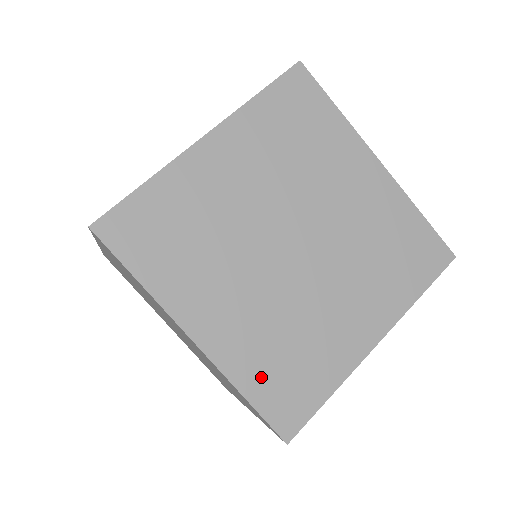
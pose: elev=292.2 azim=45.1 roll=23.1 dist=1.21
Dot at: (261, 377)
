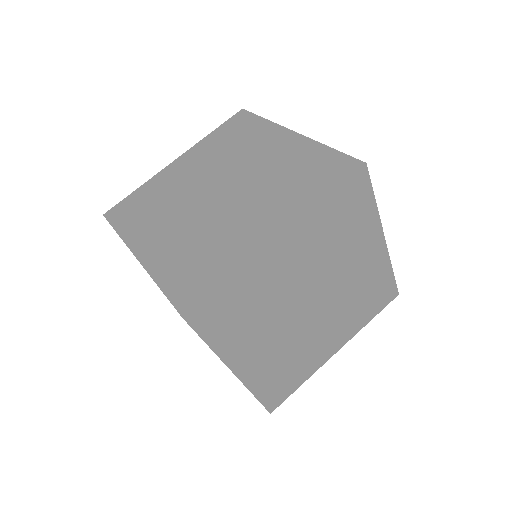
Dot at: (268, 384)
